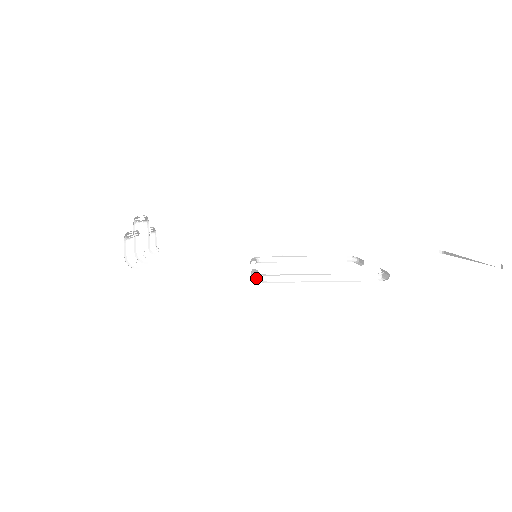
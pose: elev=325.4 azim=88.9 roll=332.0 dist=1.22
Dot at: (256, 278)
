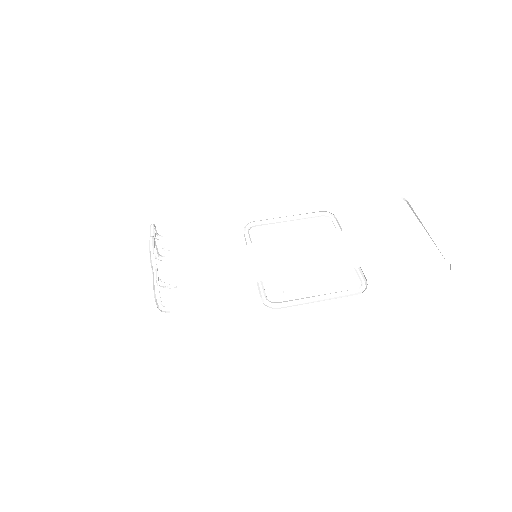
Dot at: (267, 306)
